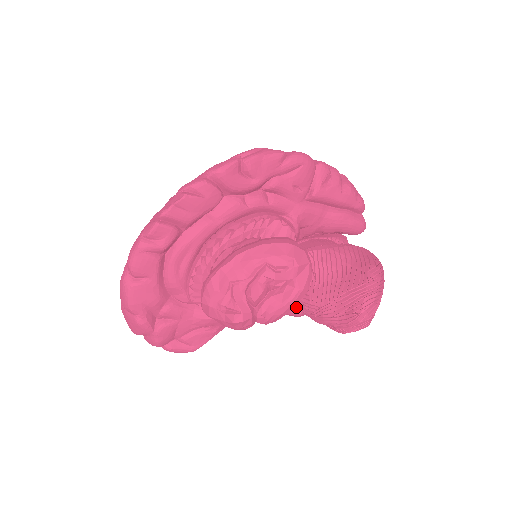
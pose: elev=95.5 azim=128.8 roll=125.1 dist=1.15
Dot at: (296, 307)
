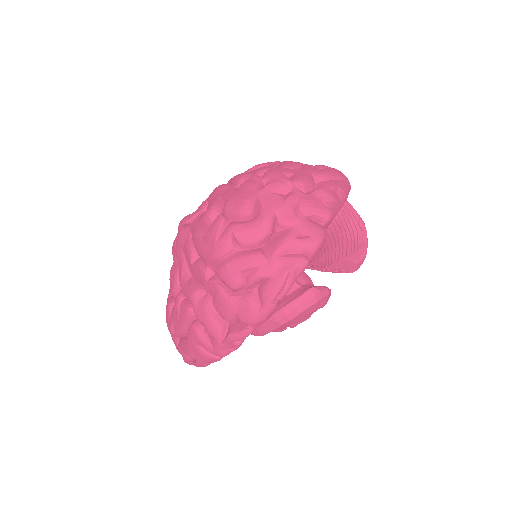
Dot at: occluded
